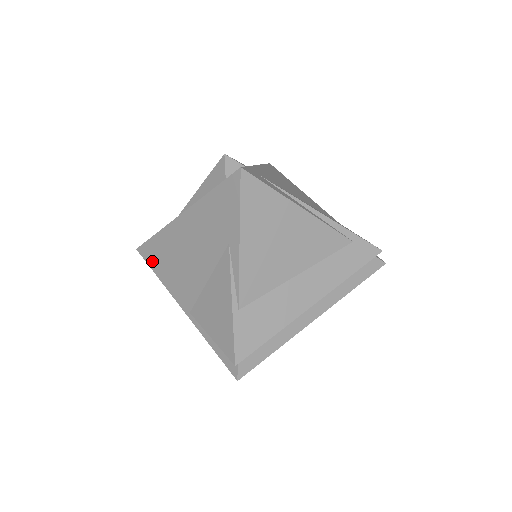
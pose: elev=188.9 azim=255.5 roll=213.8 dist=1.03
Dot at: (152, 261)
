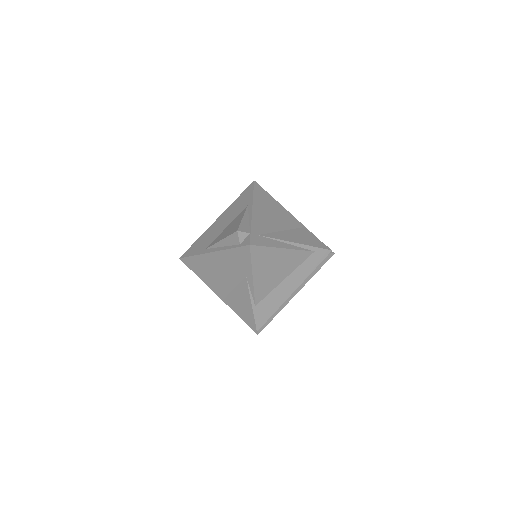
Dot at: (193, 268)
